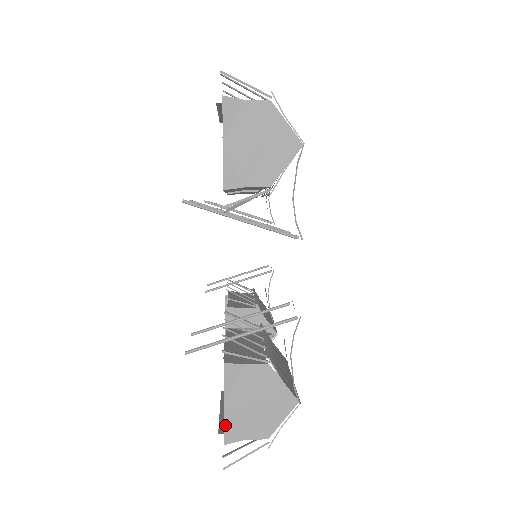
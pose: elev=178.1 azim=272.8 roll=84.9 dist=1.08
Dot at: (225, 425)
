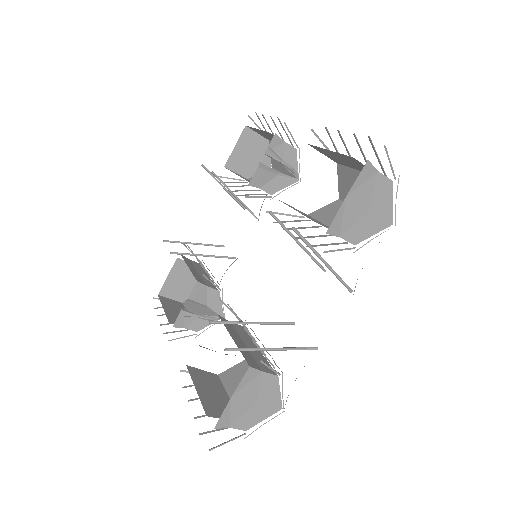
Dot at: (223, 414)
